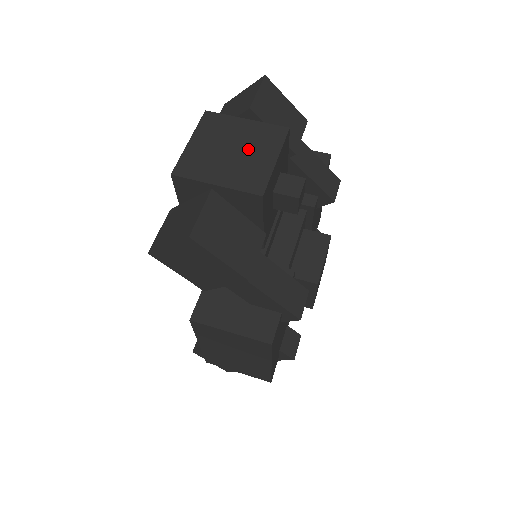
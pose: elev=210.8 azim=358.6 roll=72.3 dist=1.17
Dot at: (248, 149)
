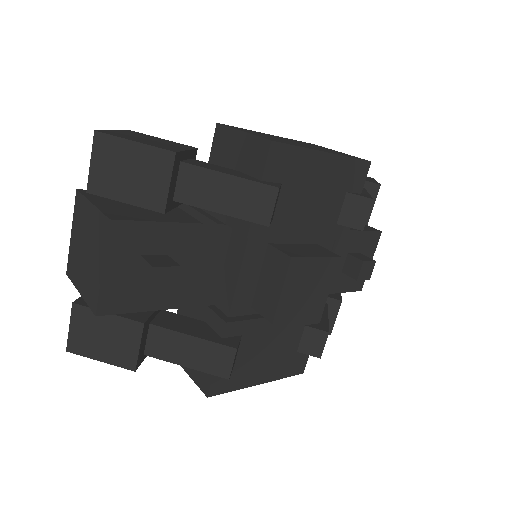
Dot at: (91, 250)
